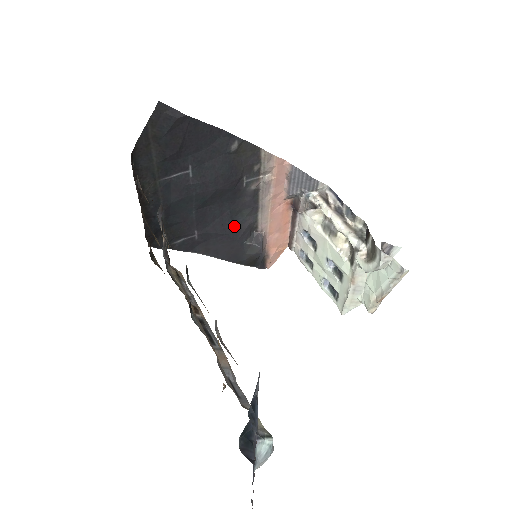
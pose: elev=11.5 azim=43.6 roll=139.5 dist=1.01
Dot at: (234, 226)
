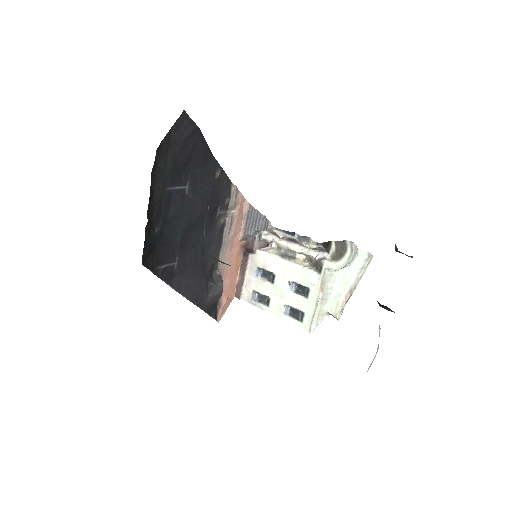
Dot at: (203, 261)
